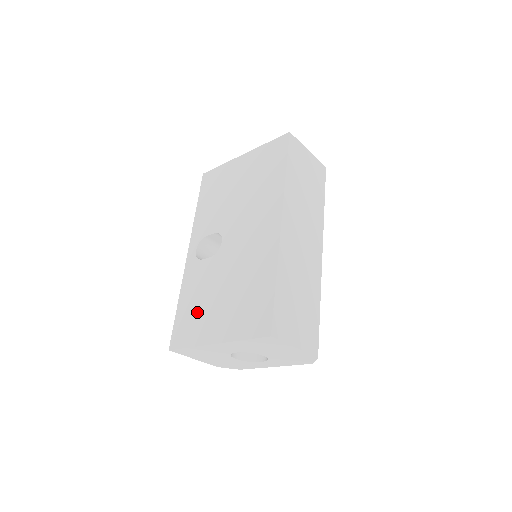
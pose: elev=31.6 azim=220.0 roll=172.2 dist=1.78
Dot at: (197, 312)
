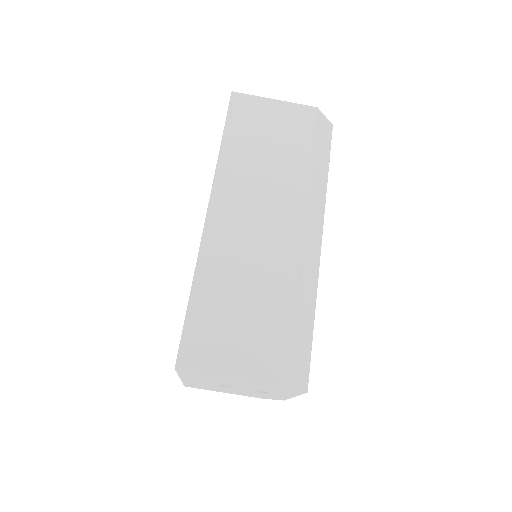
Dot at: occluded
